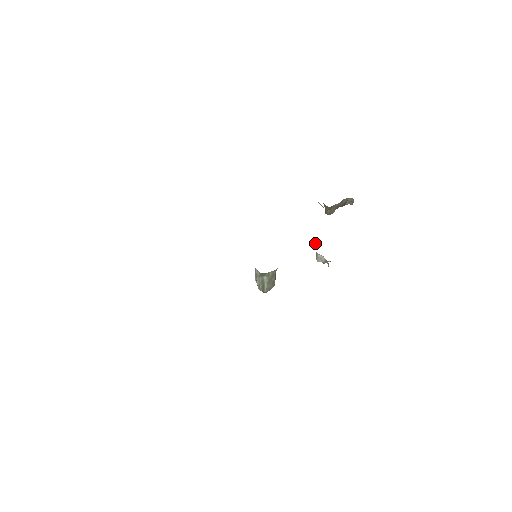
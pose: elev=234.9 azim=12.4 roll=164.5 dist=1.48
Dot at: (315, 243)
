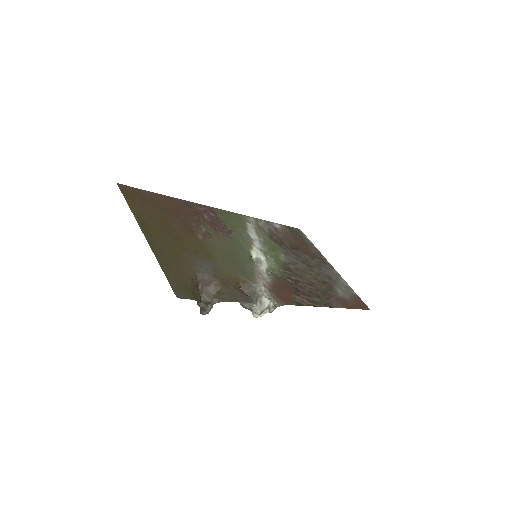
Dot at: (248, 294)
